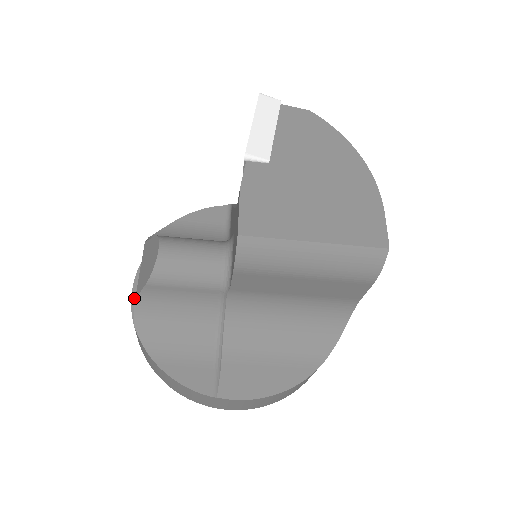
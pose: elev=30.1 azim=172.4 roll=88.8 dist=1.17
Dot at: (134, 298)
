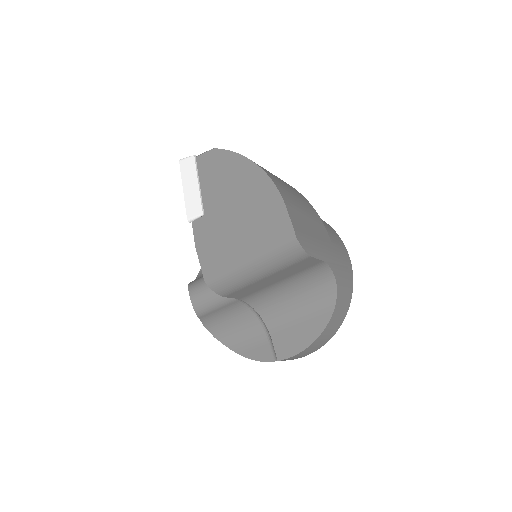
Dot at: occluded
